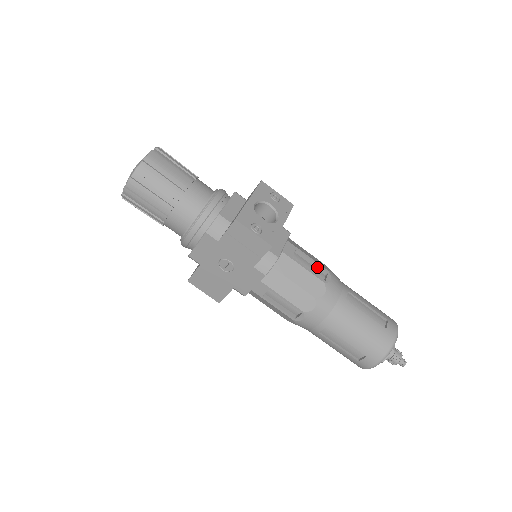
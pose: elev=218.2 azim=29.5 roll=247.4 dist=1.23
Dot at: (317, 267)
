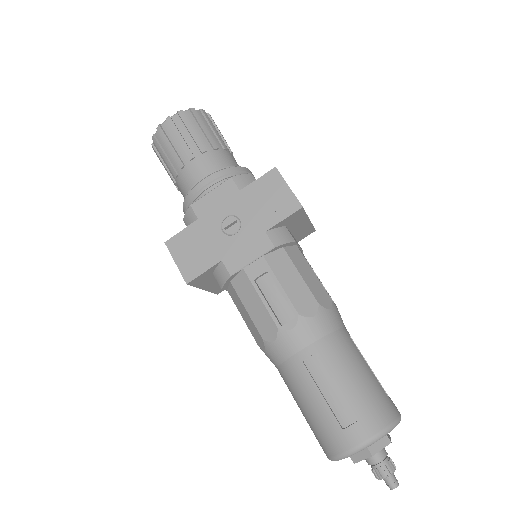
Dot at: occluded
